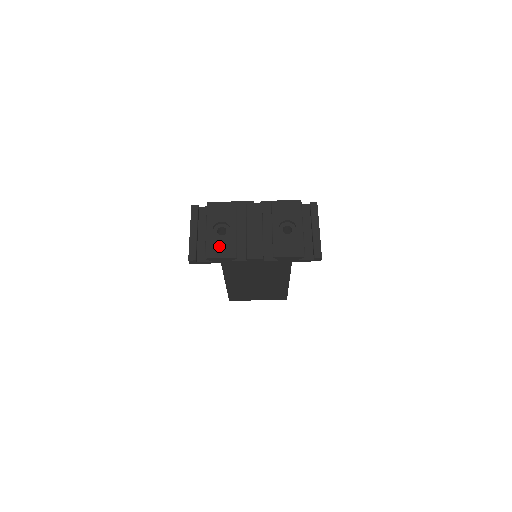
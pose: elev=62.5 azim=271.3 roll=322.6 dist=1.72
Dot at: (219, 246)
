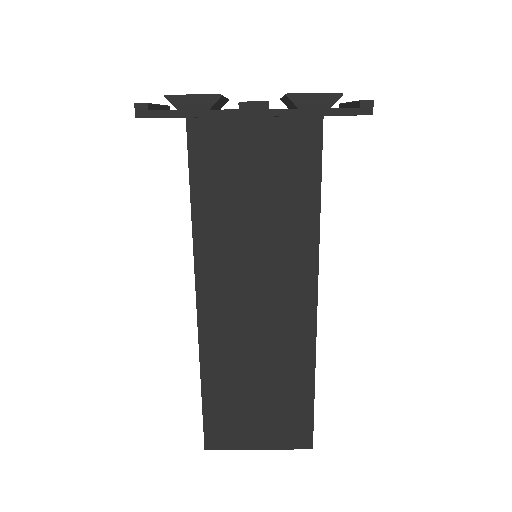
Dot at: occluded
